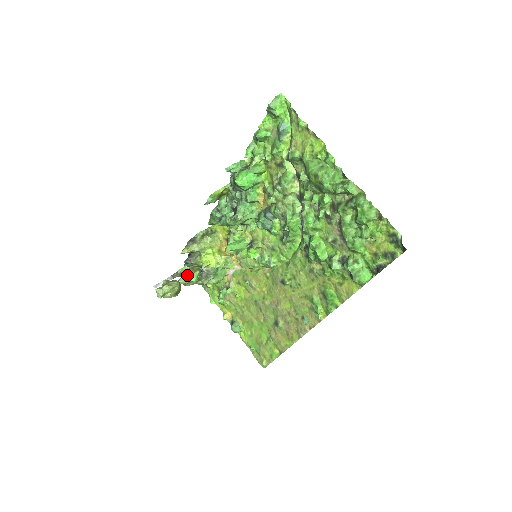
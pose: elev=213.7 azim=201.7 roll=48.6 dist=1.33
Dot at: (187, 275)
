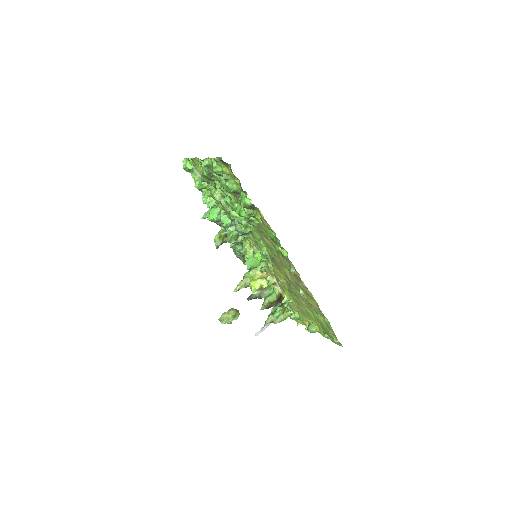
Dot at: (271, 314)
